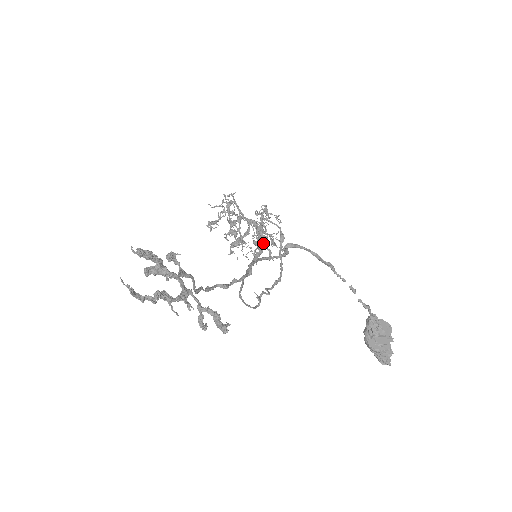
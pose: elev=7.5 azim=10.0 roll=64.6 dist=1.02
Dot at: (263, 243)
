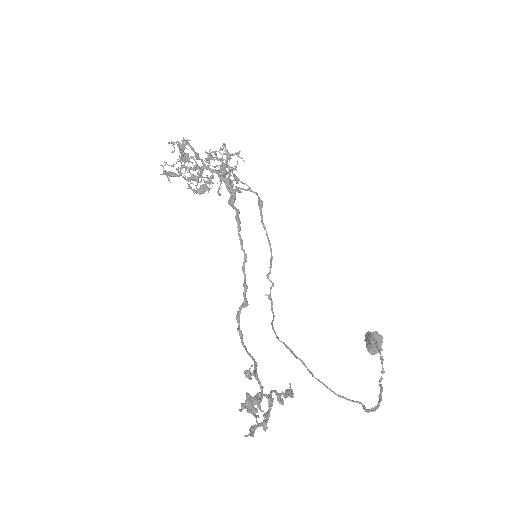
Dot at: occluded
